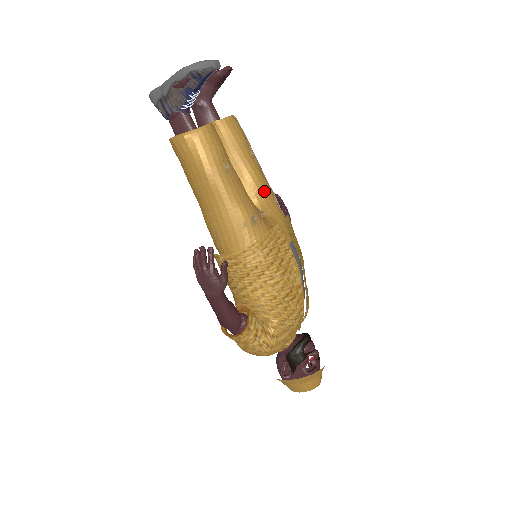
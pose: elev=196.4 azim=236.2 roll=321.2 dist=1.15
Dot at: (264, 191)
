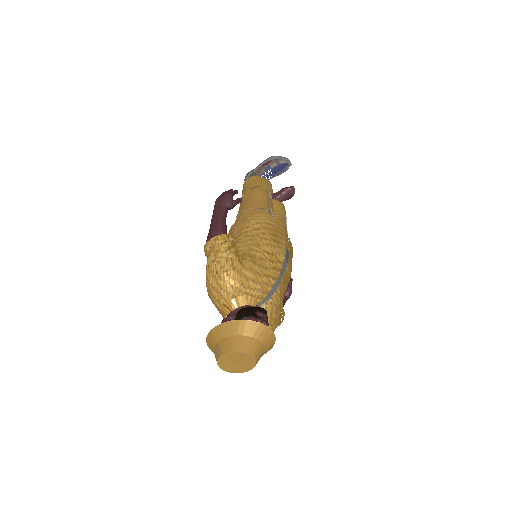
Dot at: occluded
